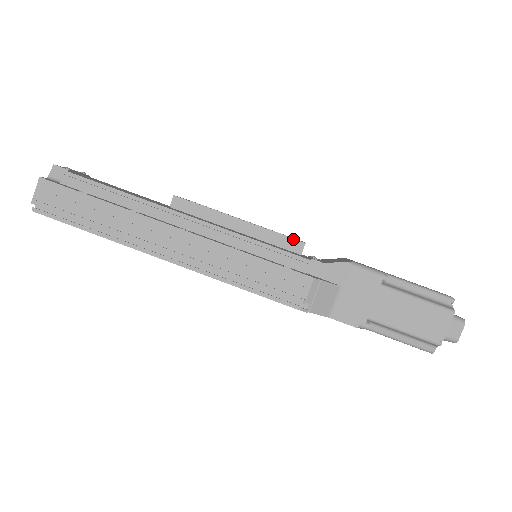
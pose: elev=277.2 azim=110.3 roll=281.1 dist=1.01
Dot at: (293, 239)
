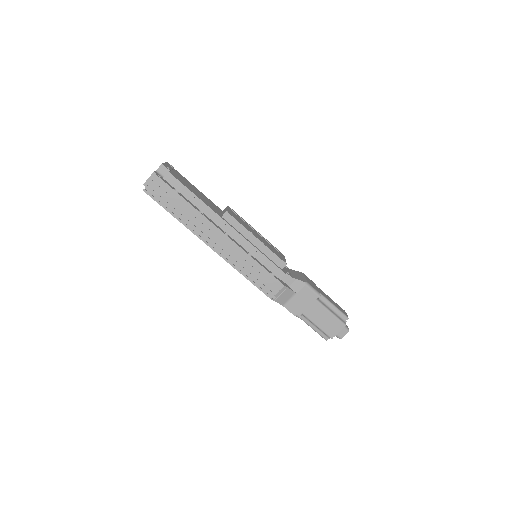
Dot at: (281, 260)
